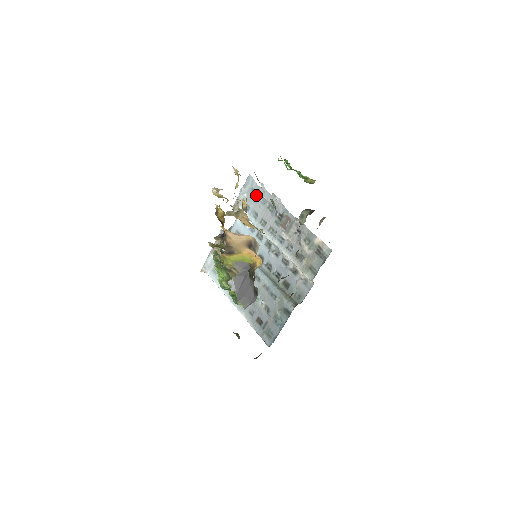
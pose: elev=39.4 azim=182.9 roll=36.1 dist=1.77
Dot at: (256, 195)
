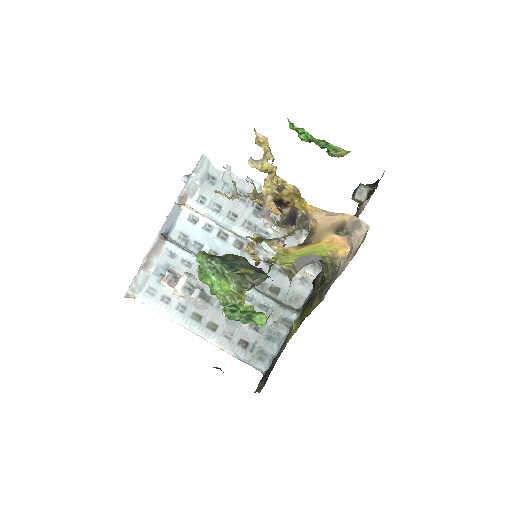
Dot at: (215, 182)
